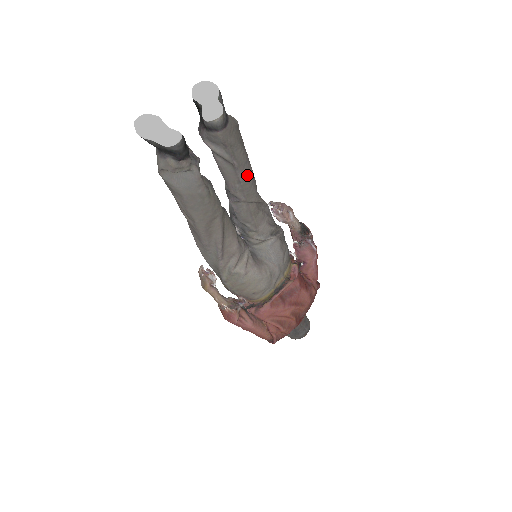
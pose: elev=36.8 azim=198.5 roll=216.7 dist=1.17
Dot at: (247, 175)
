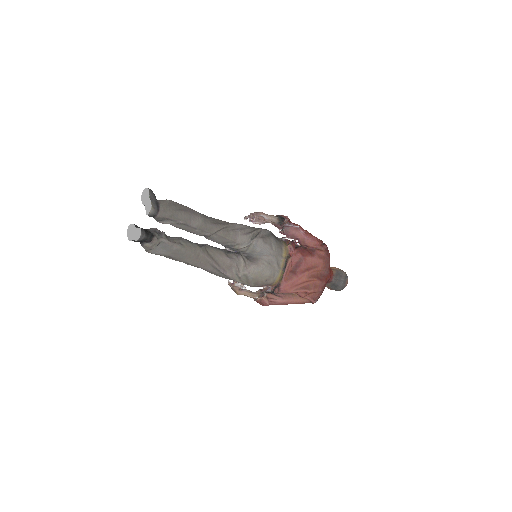
Dot at: (197, 222)
